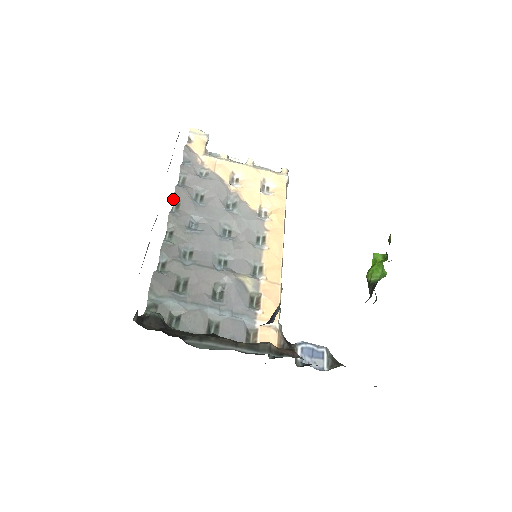
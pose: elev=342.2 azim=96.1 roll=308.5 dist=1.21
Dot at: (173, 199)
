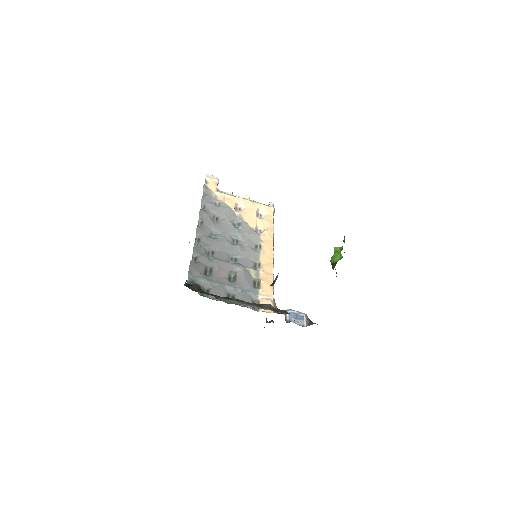
Dot at: occluded
